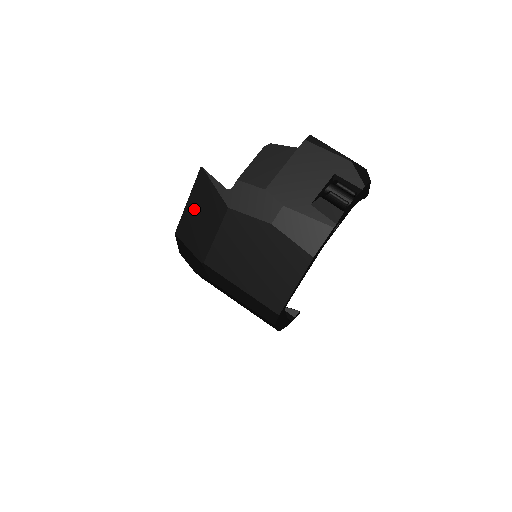
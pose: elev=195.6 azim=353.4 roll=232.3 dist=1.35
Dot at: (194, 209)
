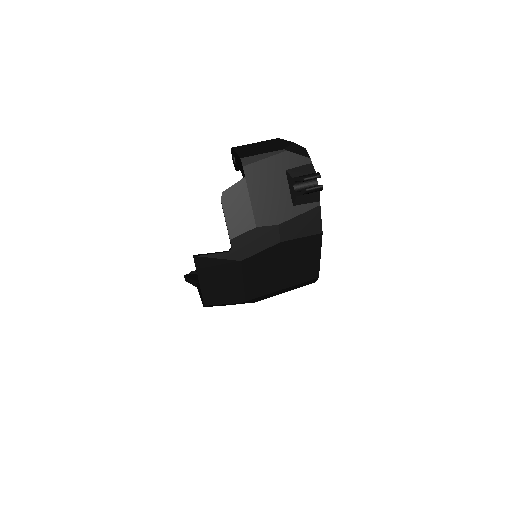
Dot at: (210, 282)
